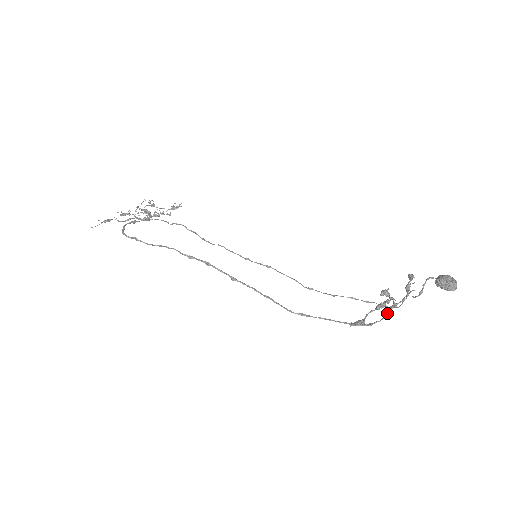
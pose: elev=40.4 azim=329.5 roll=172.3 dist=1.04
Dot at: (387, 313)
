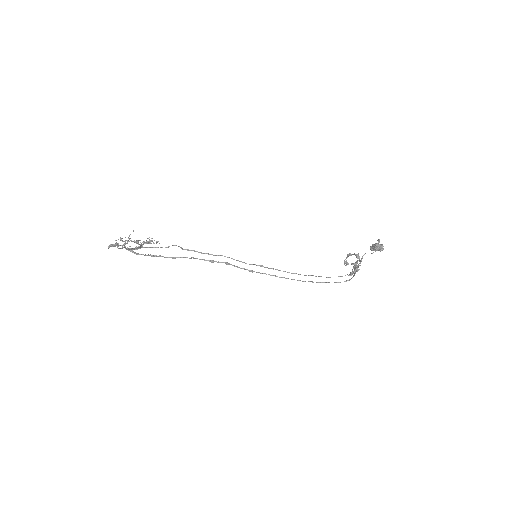
Dot at: occluded
